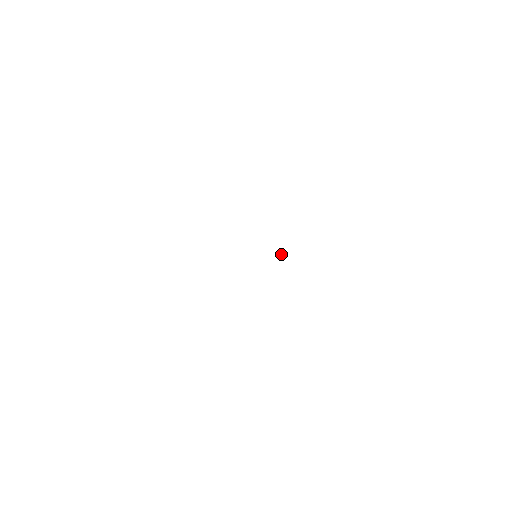
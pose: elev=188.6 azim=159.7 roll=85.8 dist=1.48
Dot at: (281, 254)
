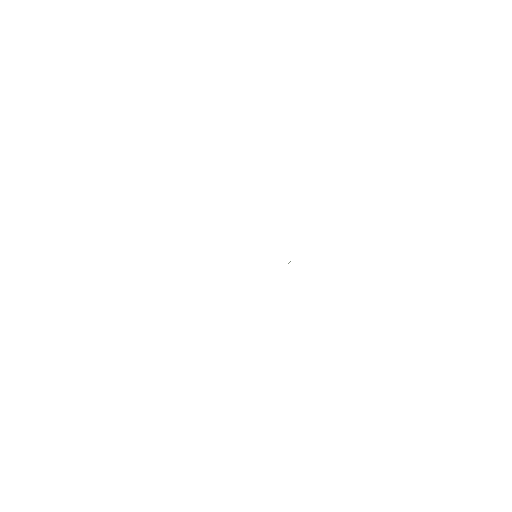
Dot at: (289, 262)
